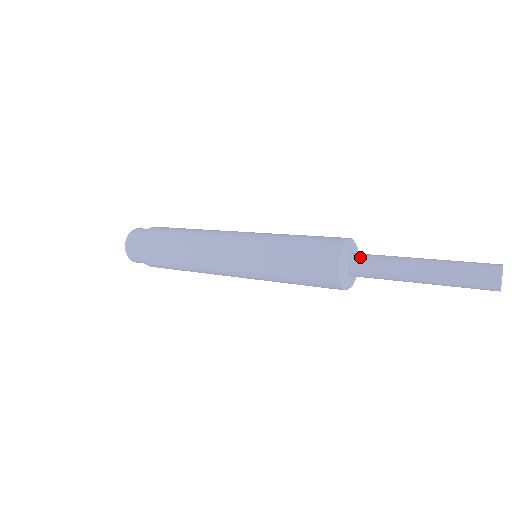
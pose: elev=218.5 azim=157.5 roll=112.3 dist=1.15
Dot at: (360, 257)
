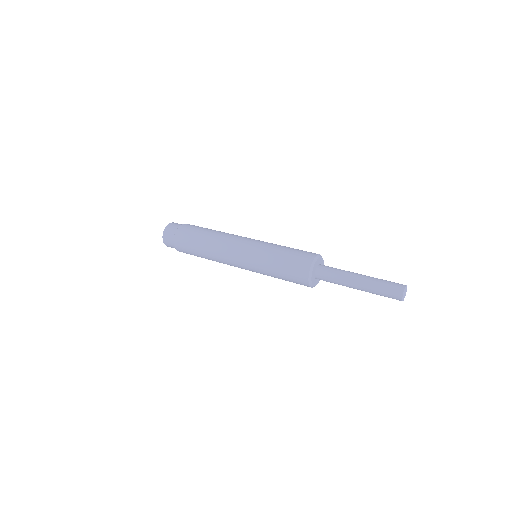
Dot at: (321, 275)
